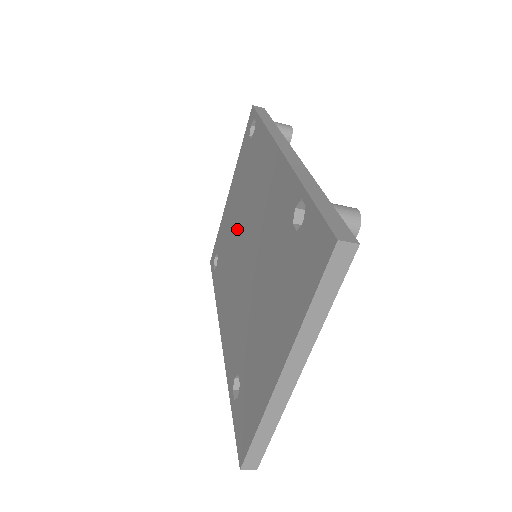
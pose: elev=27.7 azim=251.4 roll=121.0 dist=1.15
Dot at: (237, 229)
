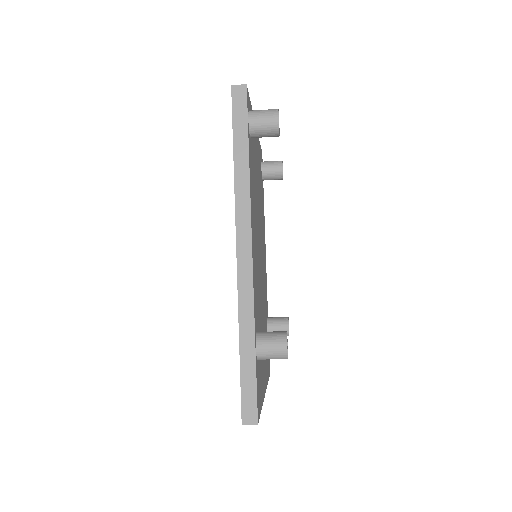
Dot at: occluded
